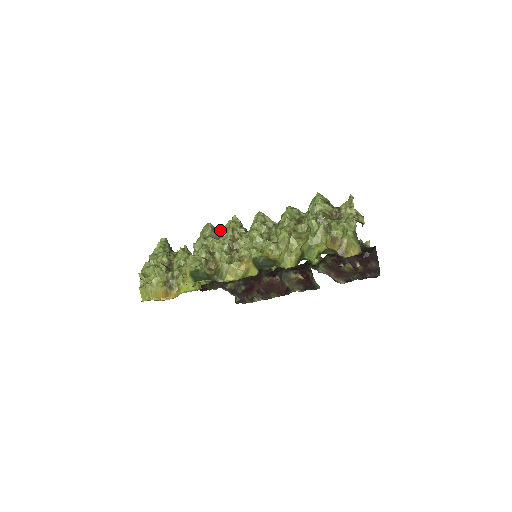
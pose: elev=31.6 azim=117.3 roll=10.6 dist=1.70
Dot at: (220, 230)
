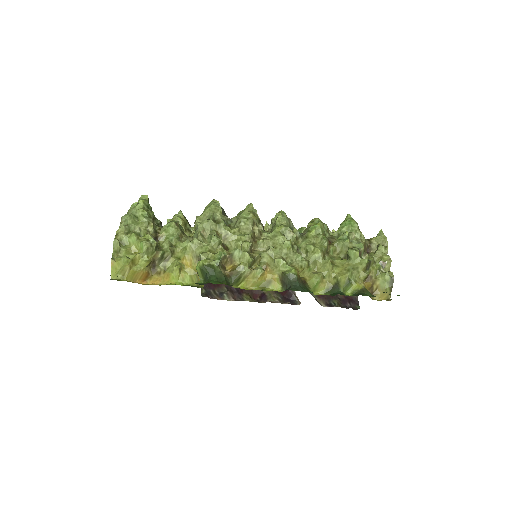
Dot at: (224, 212)
